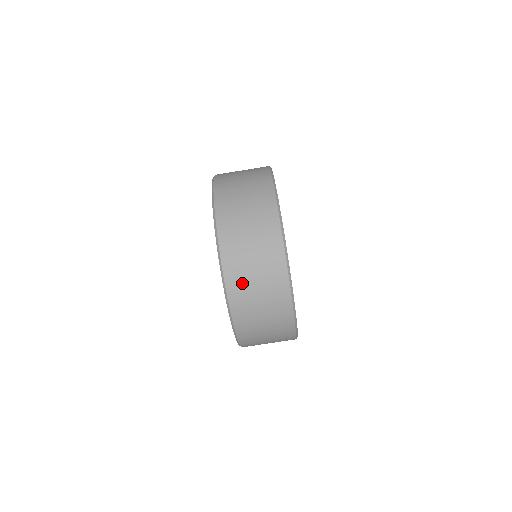
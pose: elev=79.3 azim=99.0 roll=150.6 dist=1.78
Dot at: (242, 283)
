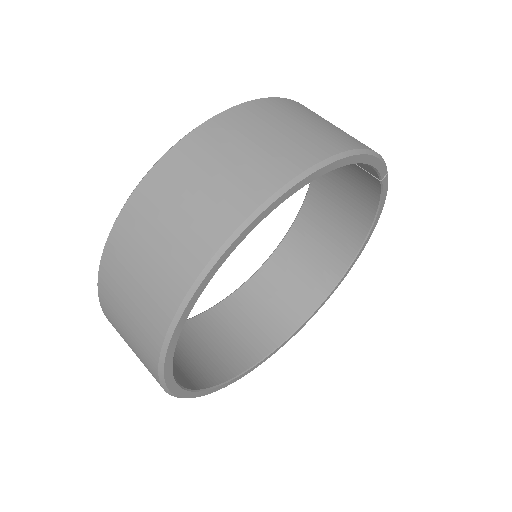
Dot at: (118, 275)
